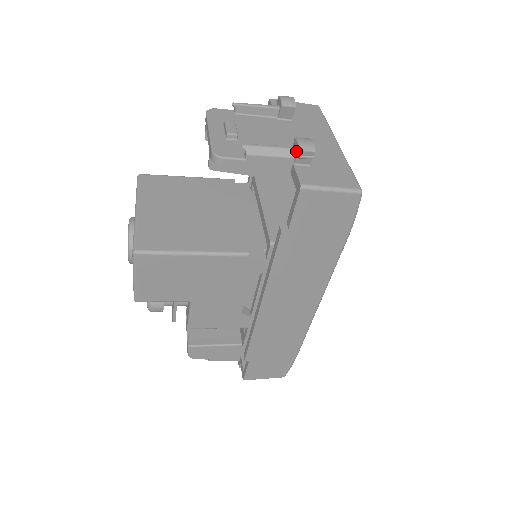
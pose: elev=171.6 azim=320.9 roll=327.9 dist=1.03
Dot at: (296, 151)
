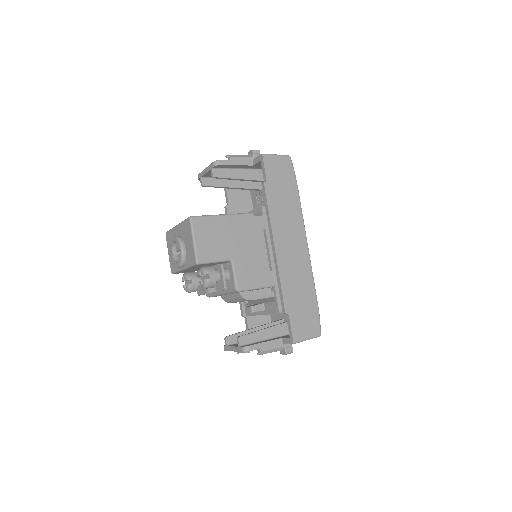
Dot at: (251, 154)
